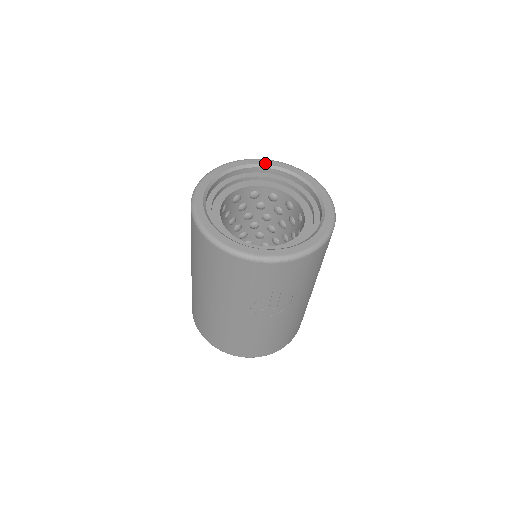
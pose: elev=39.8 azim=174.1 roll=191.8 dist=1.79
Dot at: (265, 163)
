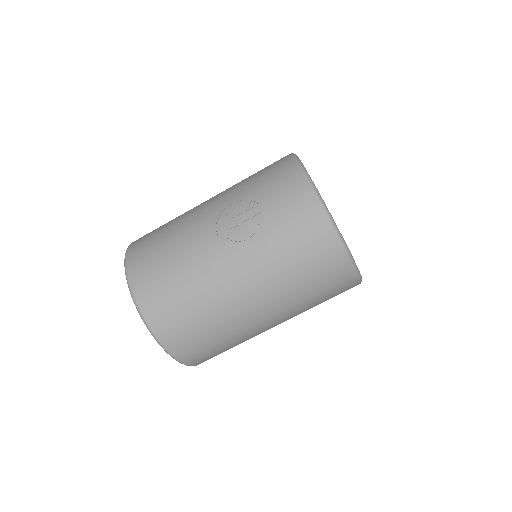
Dot at: occluded
